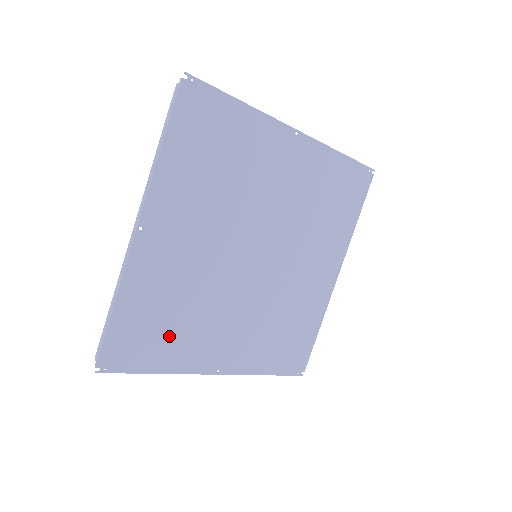
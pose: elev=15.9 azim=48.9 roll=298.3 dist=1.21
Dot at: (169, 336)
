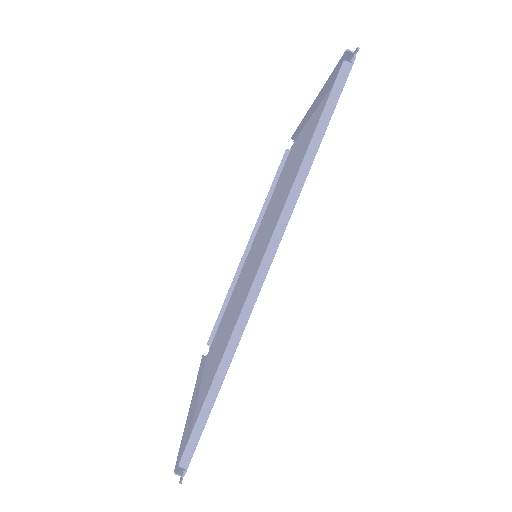
Dot at: occluded
